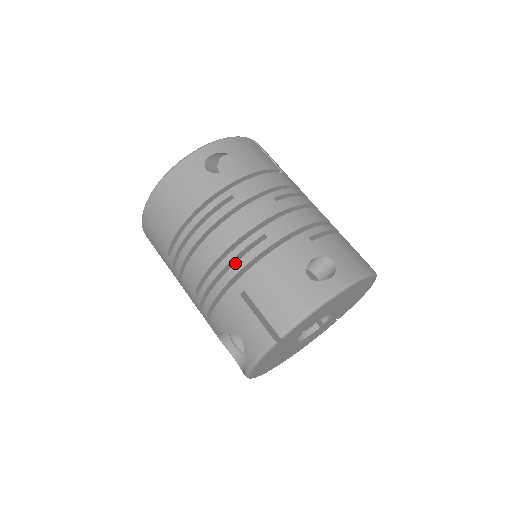
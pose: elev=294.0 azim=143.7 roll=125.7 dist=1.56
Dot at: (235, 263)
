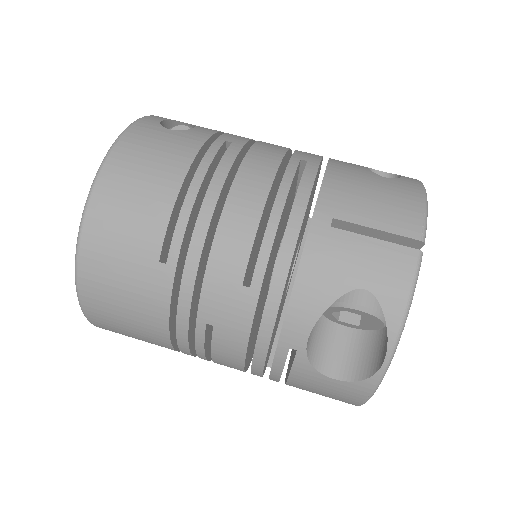
Dot at: occluded
